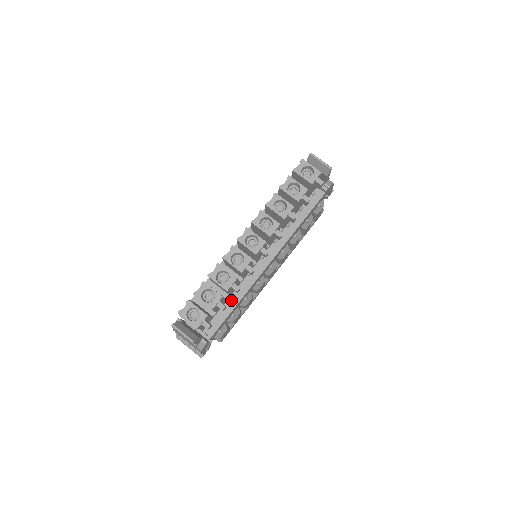
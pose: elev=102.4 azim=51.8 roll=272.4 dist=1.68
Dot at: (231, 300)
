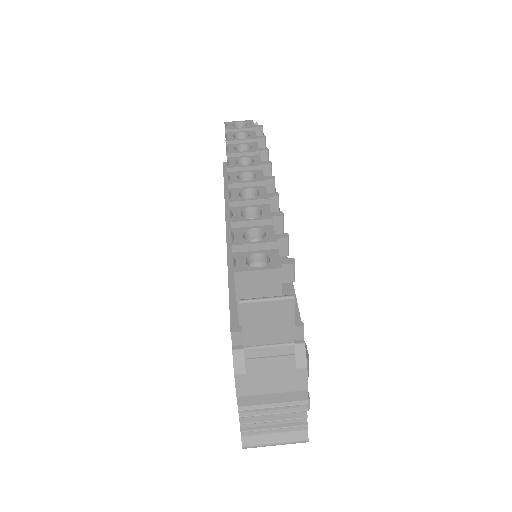
Dot at: occluded
